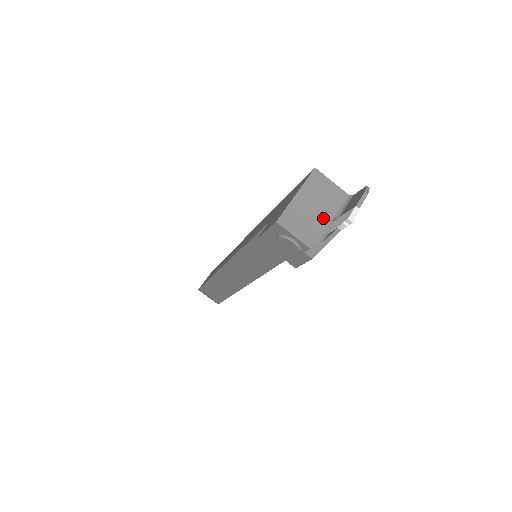
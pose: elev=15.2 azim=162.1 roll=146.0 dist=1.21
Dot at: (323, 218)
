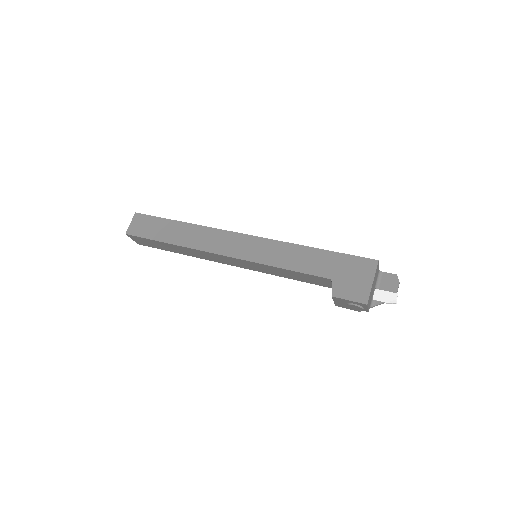
Dot at: (373, 291)
